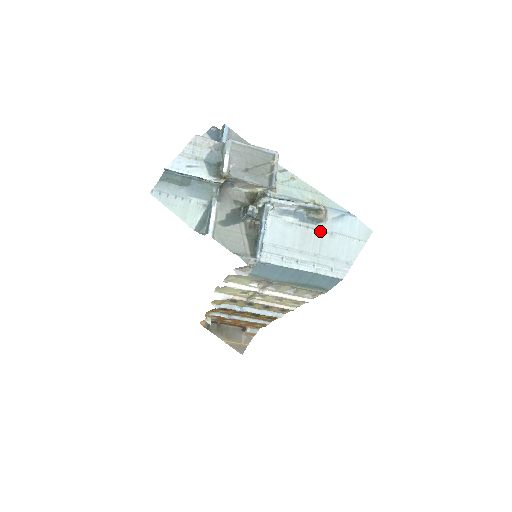
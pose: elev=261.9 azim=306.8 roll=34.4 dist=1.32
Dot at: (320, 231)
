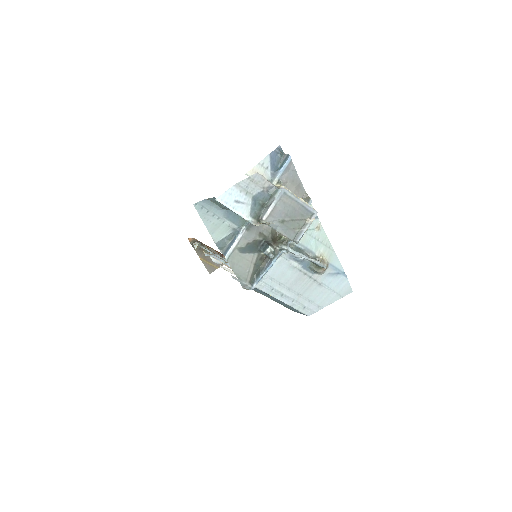
Dot at: (313, 279)
